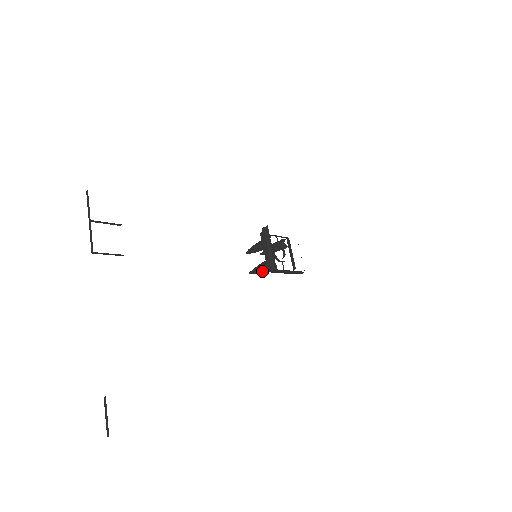
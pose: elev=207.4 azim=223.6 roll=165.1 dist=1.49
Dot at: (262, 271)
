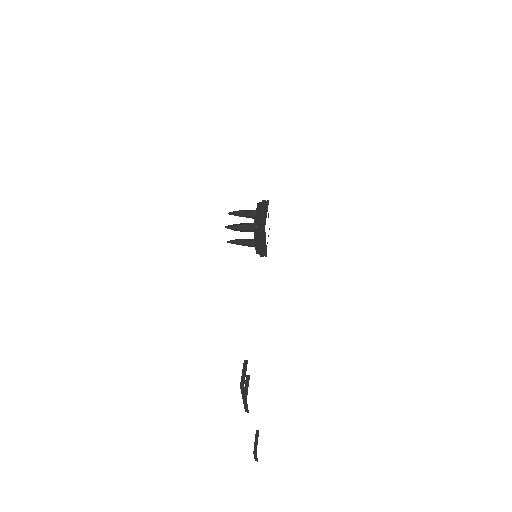
Dot at: (244, 245)
